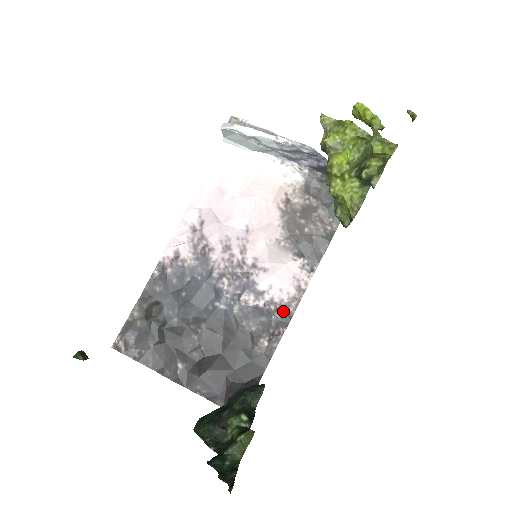
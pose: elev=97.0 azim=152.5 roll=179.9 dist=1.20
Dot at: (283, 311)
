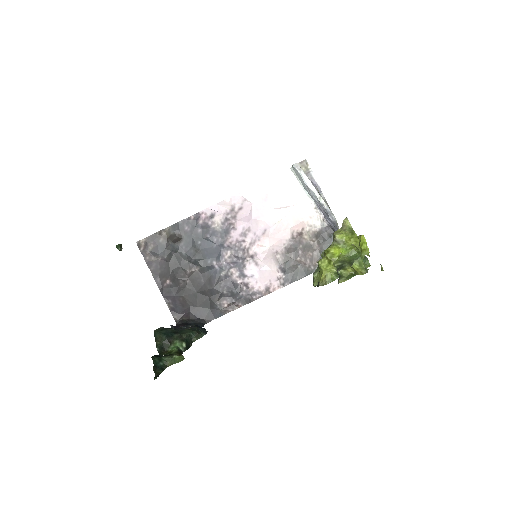
Dot at: (249, 295)
